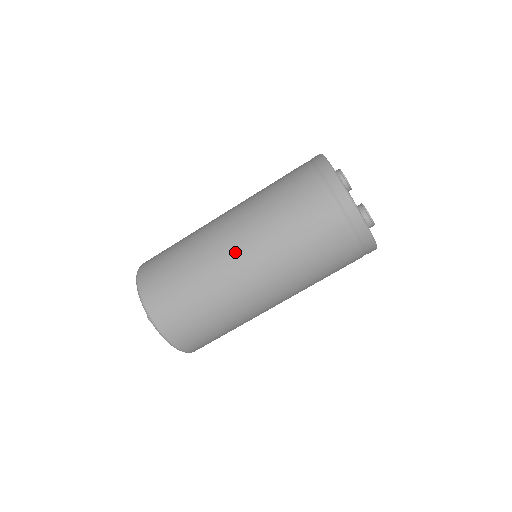
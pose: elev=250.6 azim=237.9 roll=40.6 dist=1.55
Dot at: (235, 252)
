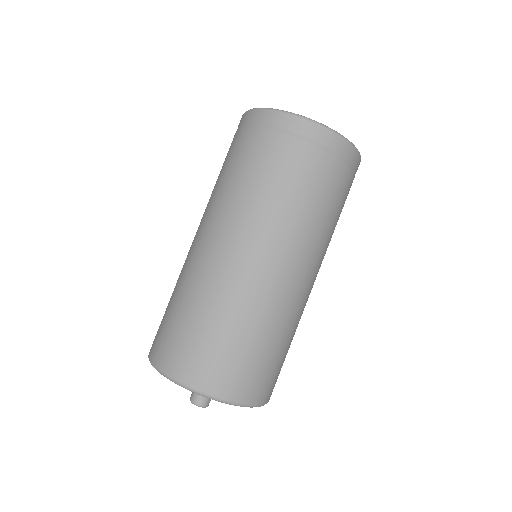
Dot at: (227, 250)
